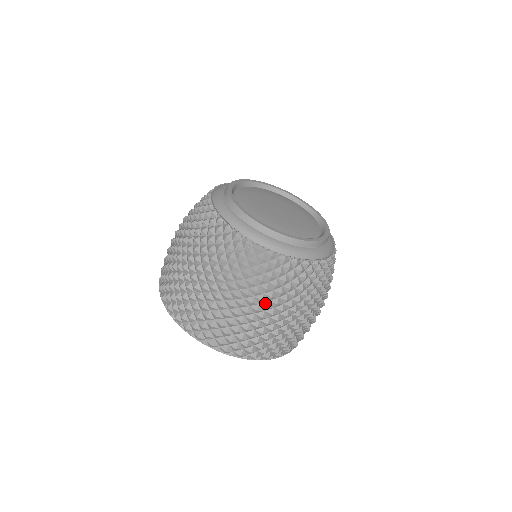
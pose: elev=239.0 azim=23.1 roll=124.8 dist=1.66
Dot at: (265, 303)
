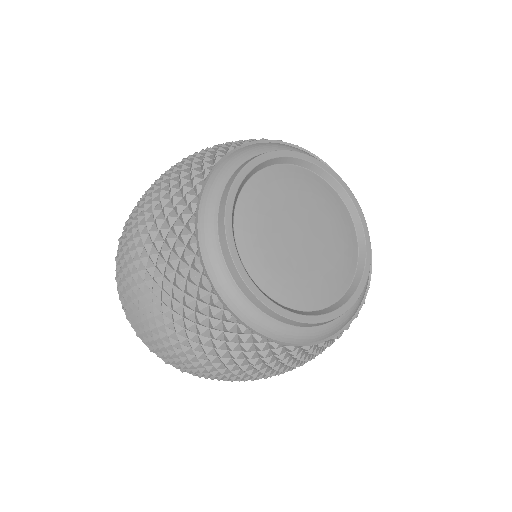
Dot at: occluded
